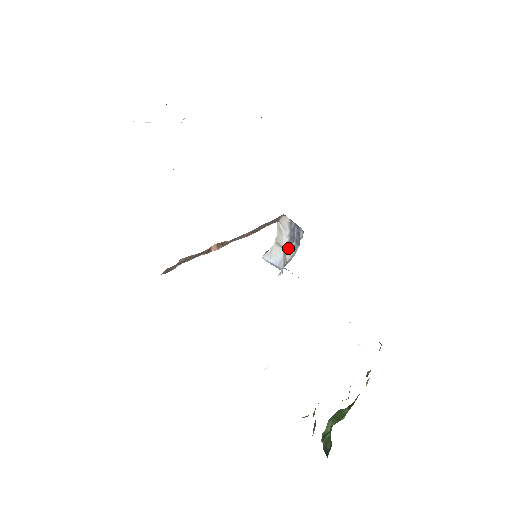
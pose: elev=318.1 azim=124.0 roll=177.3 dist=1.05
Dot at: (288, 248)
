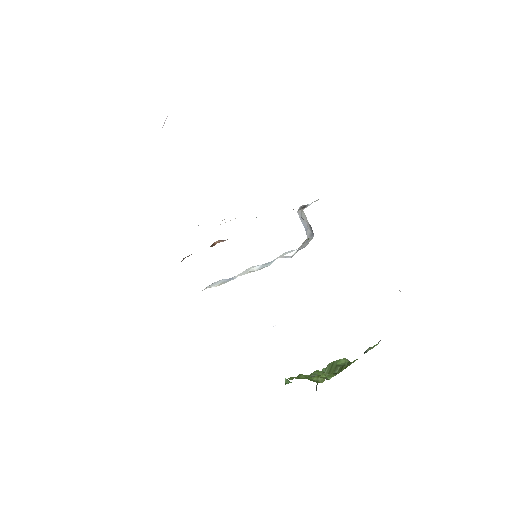
Dot at: (309, 227)
